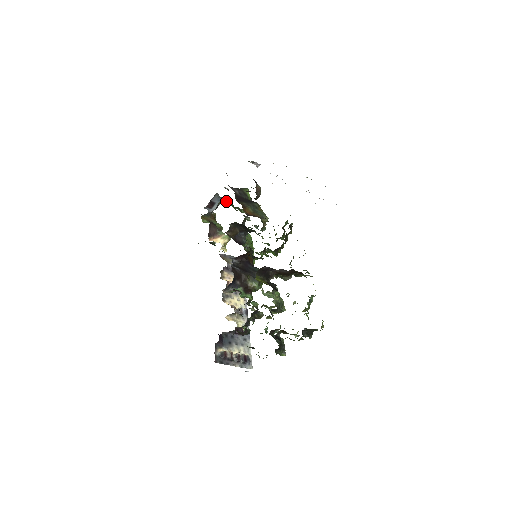
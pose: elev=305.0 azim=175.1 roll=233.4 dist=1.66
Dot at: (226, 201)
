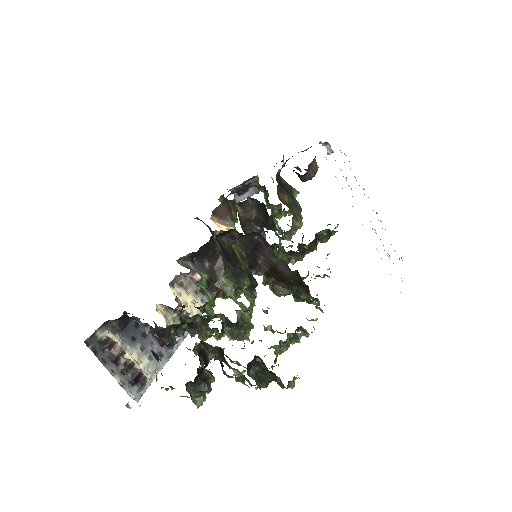
Dot at: (263, 186)
